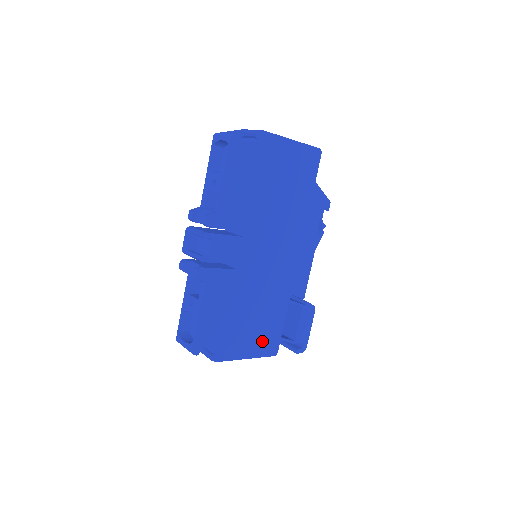
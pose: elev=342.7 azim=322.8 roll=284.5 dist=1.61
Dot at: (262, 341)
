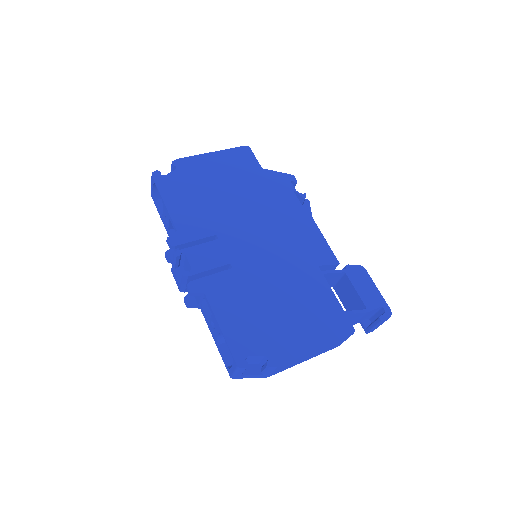
Dot at: (322, 324)
